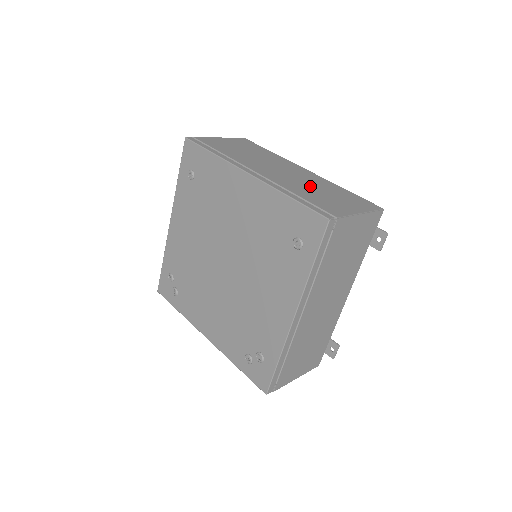
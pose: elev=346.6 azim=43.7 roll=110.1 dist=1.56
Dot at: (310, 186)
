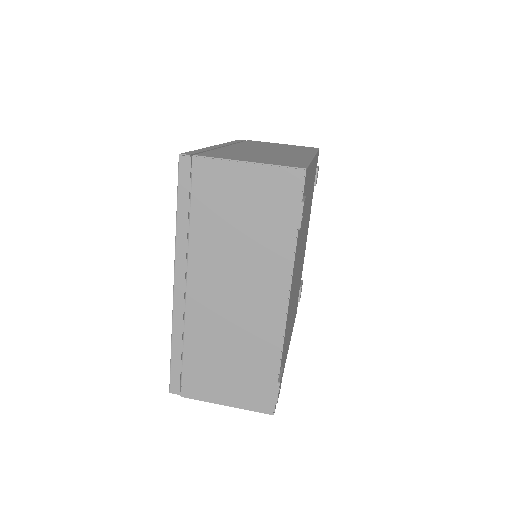
Dot at: (259, 154)
